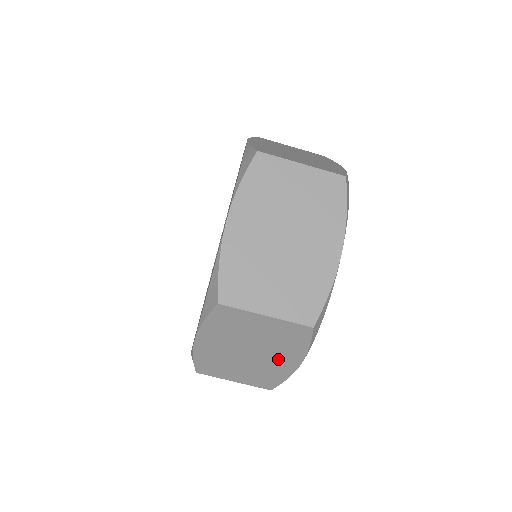
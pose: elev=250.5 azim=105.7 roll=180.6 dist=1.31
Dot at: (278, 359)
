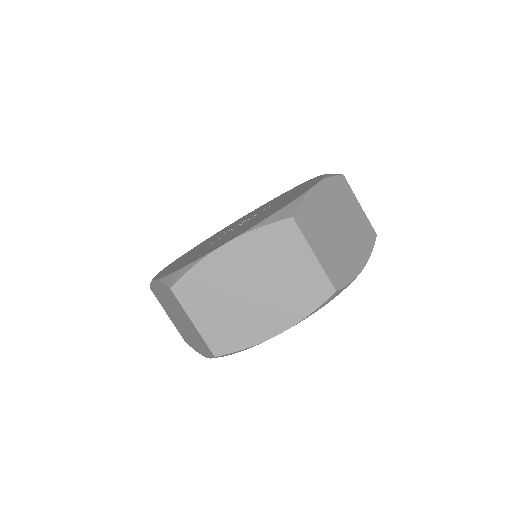
Dot at: (269, 314)
